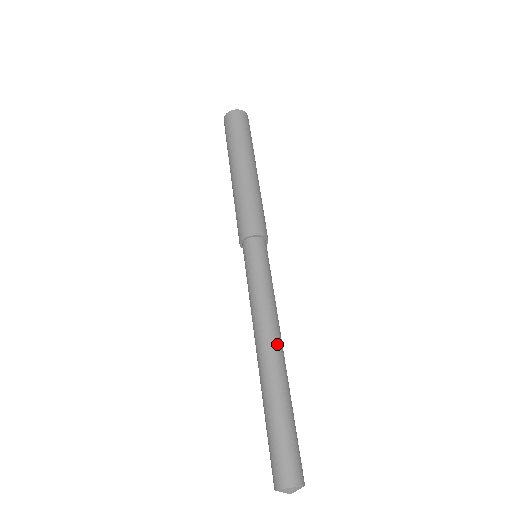
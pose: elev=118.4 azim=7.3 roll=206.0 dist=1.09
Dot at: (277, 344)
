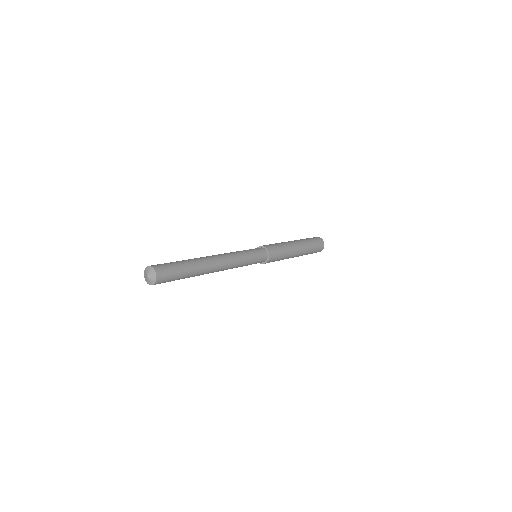
Dot at: occluded
